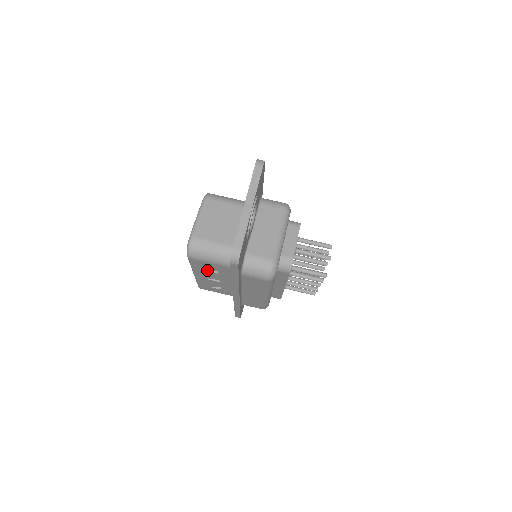
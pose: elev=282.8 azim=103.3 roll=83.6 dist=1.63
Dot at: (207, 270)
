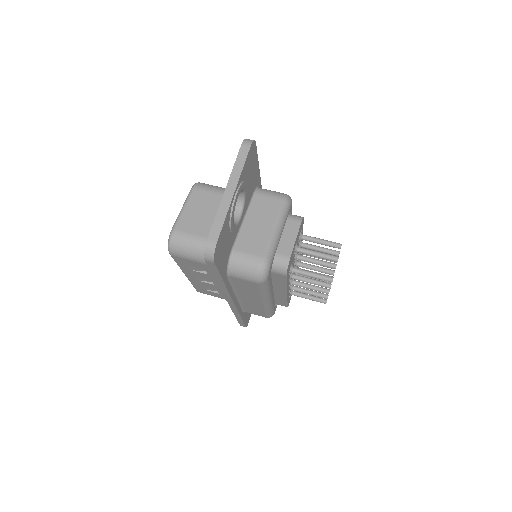
Dot at: (196, 270)
